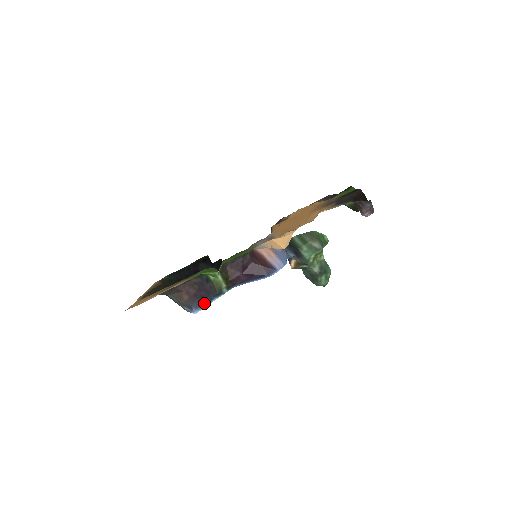
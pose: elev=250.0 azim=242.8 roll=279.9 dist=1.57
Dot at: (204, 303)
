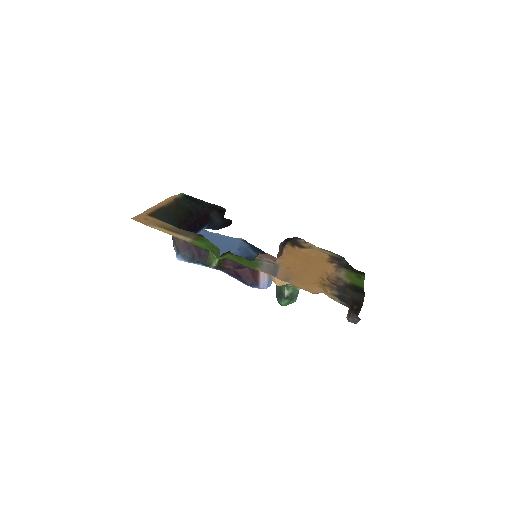
Dot at: (190, 260)
